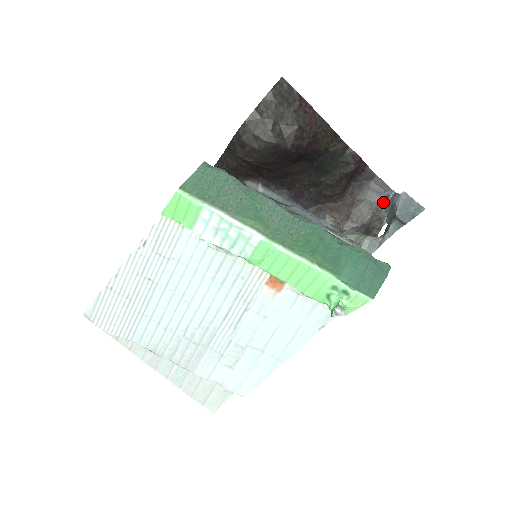
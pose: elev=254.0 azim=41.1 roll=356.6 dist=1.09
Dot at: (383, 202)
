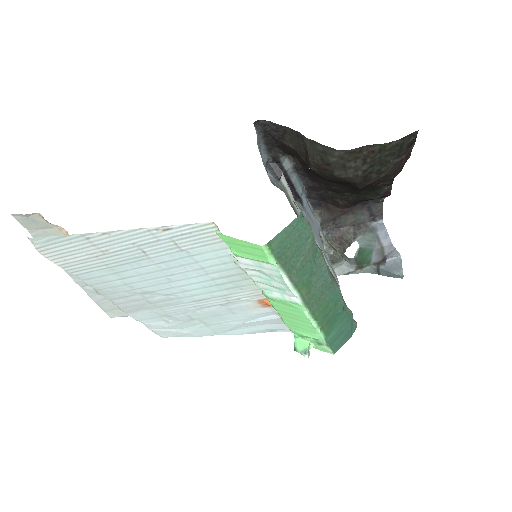
Dot at: (368, 223)
